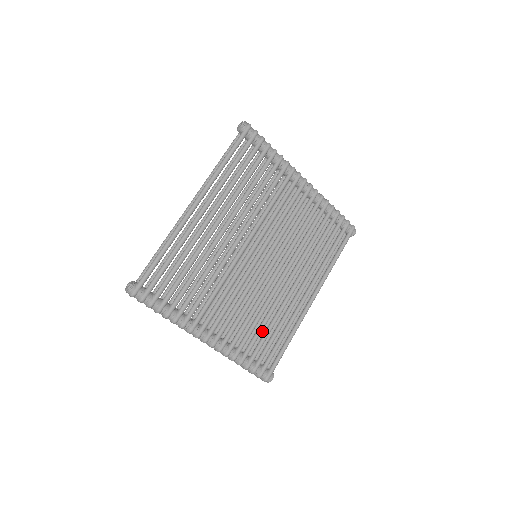
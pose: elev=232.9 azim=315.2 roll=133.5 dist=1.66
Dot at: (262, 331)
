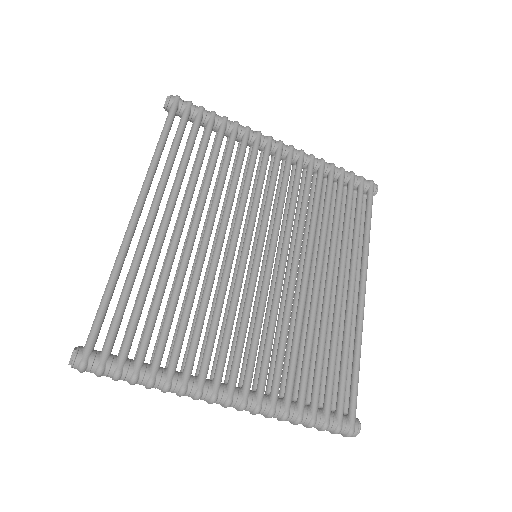
Dot at: (312, 360)
